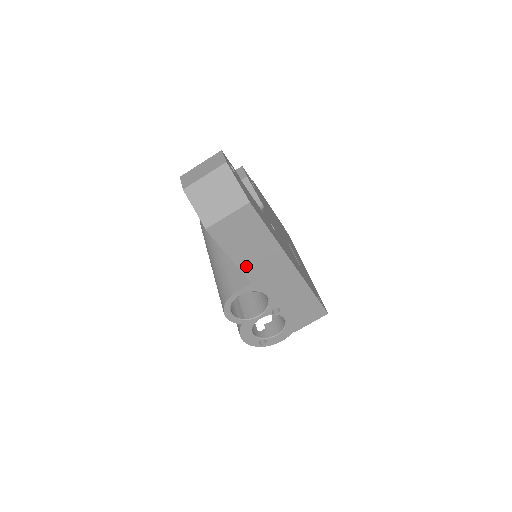
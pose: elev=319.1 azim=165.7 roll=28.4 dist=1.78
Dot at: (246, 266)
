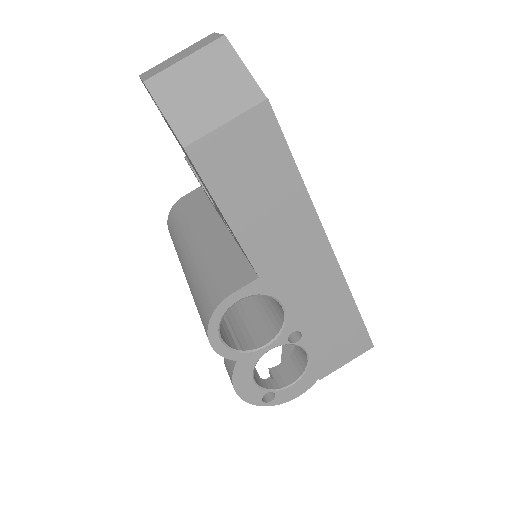
Dot at: (252, 240)
